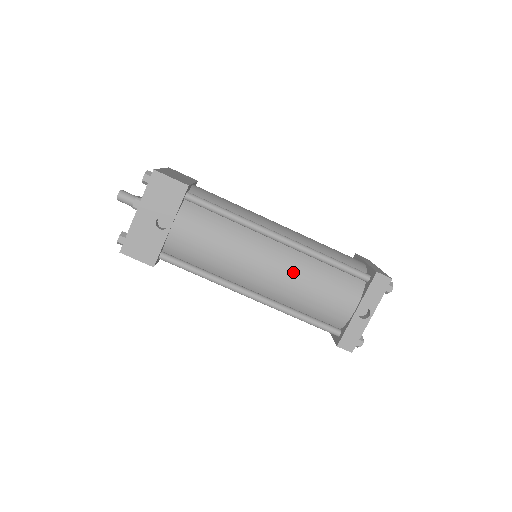
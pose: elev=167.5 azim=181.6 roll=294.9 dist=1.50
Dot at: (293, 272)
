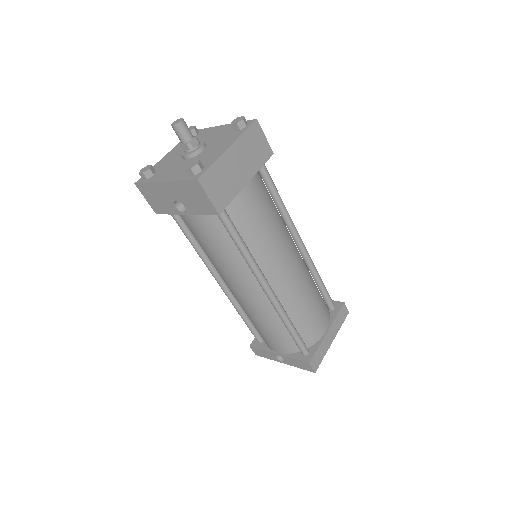
Dot at: (256, 309)
